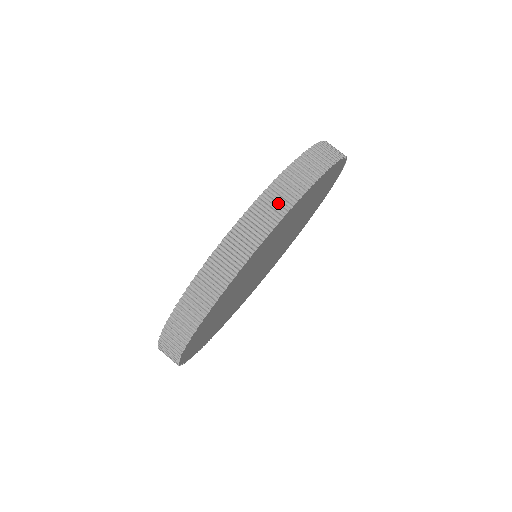
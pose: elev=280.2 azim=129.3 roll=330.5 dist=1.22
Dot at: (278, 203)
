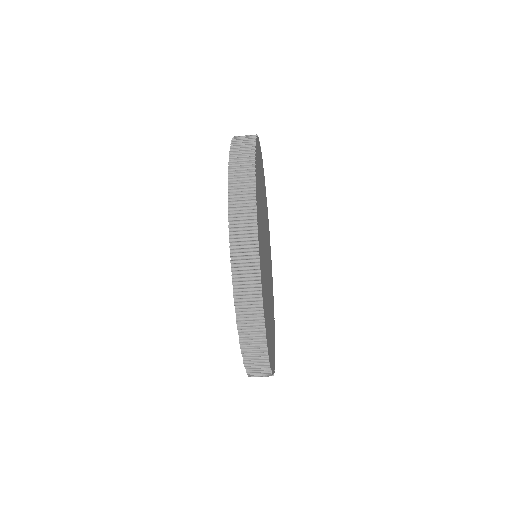
Dot at: (248, 270)
